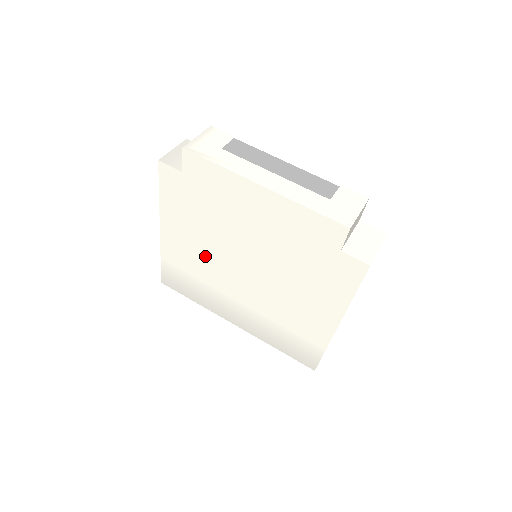
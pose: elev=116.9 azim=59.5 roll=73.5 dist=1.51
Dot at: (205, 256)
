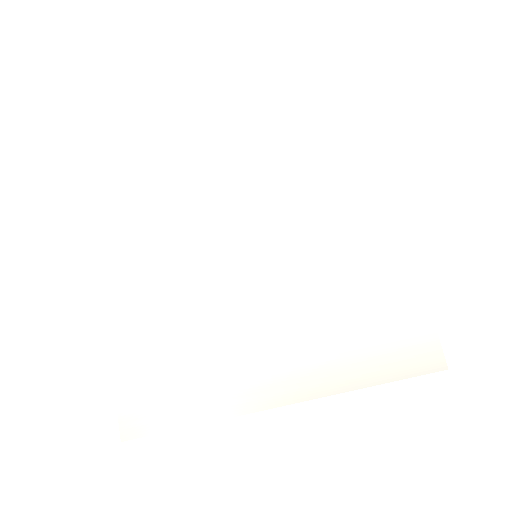
Dot at: (192, 280)
